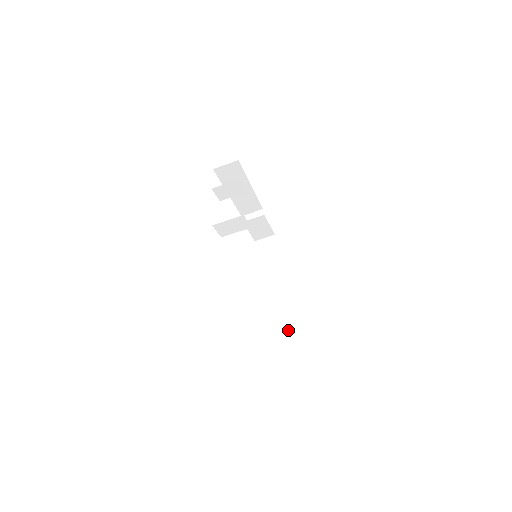
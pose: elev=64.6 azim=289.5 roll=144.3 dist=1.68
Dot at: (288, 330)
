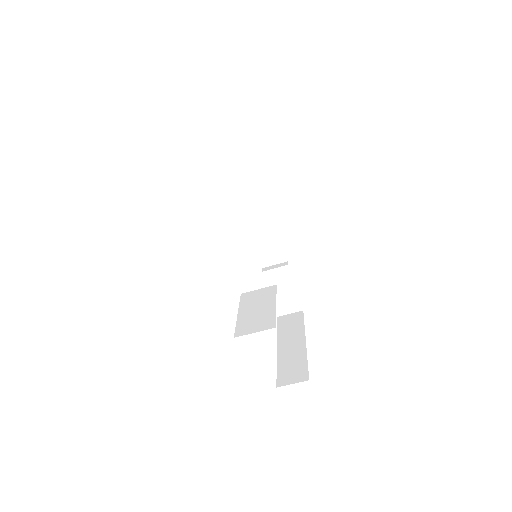
Dot at: (273, 320)
